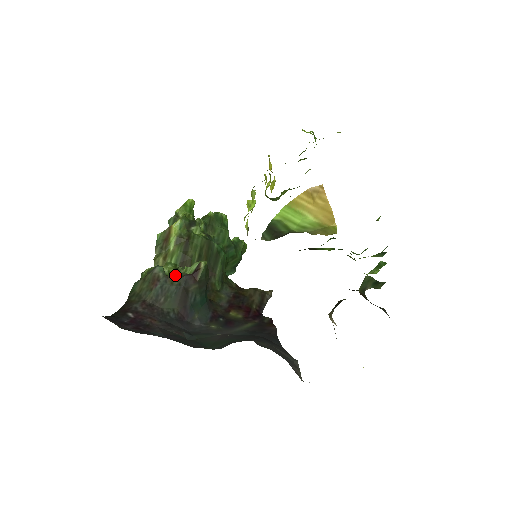
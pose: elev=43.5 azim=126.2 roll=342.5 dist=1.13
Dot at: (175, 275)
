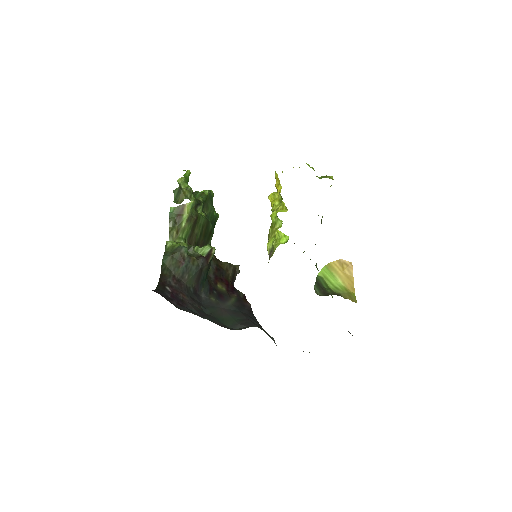
Dot at: (189, 252)
